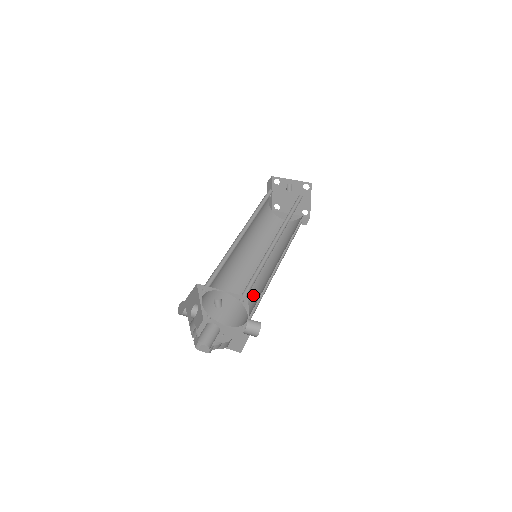
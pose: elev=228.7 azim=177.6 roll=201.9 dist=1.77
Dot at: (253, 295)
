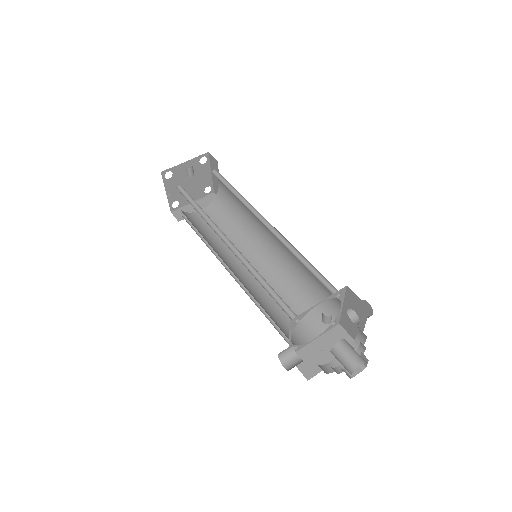
Dot at: (291, 293)
